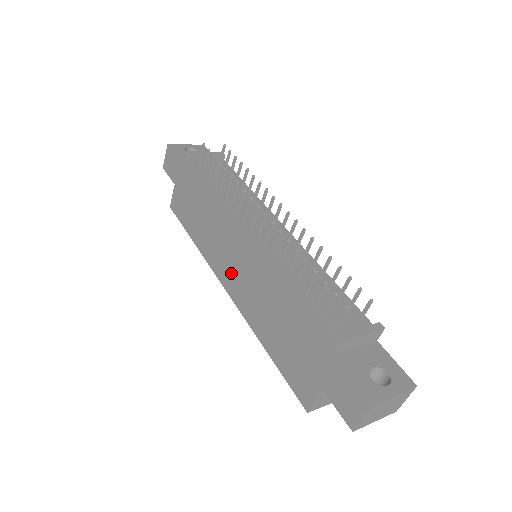
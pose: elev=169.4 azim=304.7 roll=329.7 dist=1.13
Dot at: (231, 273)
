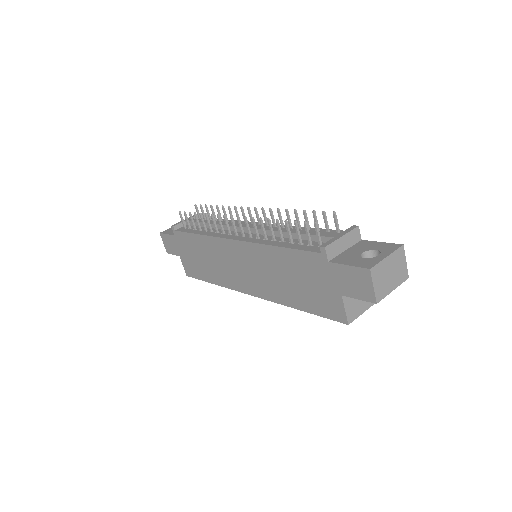
Dot at: (245, 278)
